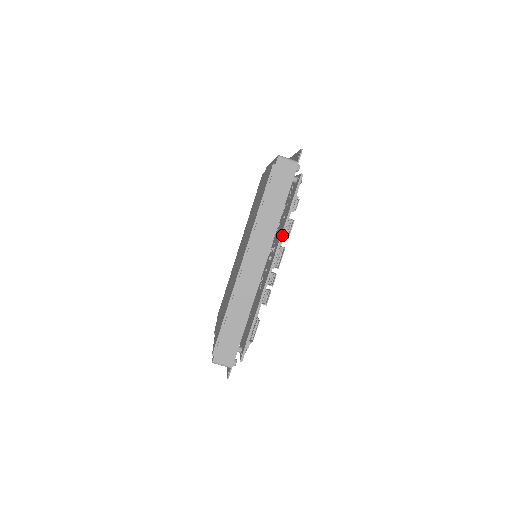
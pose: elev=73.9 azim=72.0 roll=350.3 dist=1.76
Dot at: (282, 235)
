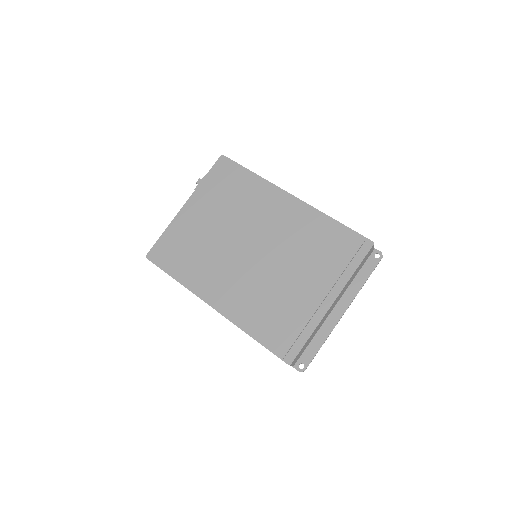
Dot at: occluded
